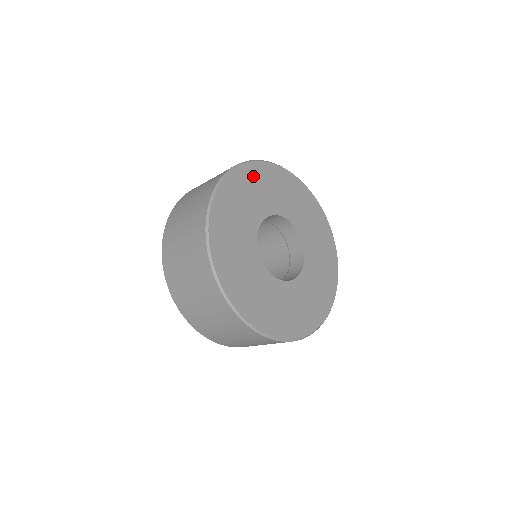
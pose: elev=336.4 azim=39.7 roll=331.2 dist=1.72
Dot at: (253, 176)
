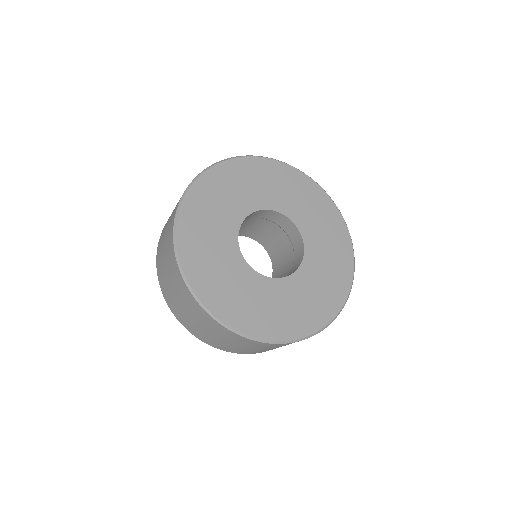
Dot at: (200, 202)
